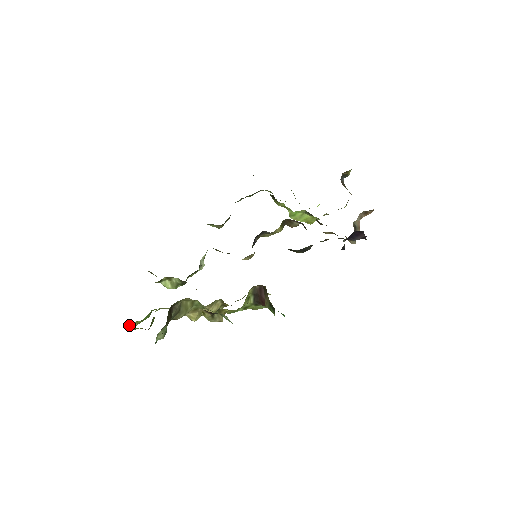
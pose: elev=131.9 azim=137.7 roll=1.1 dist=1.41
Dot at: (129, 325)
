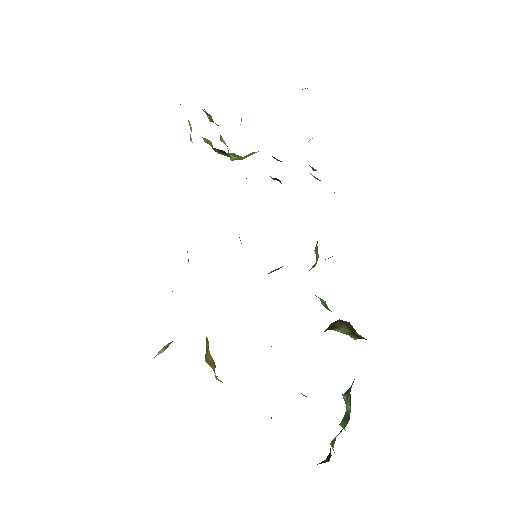
Dot at: occluded
